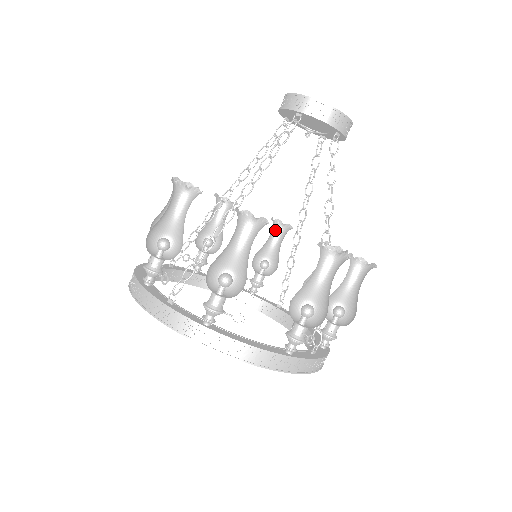
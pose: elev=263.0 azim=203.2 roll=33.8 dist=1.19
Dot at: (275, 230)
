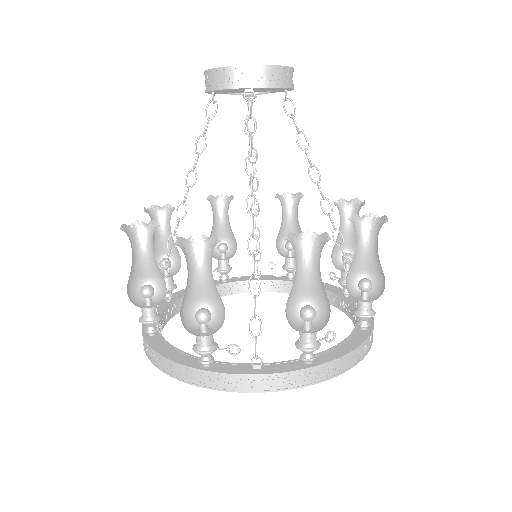
Dot at: (213, 208)
